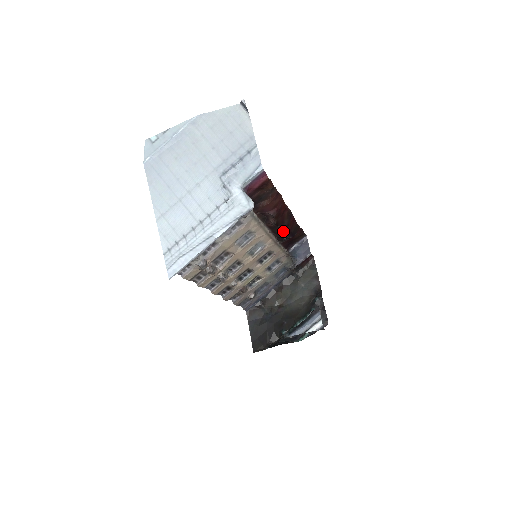
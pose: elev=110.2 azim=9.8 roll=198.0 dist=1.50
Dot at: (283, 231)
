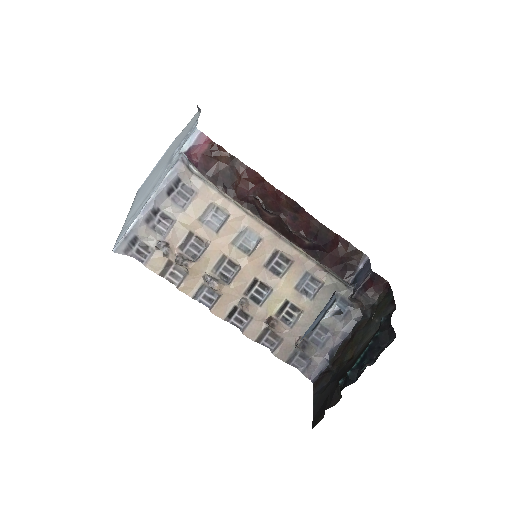
Dot at: (289, 224)
